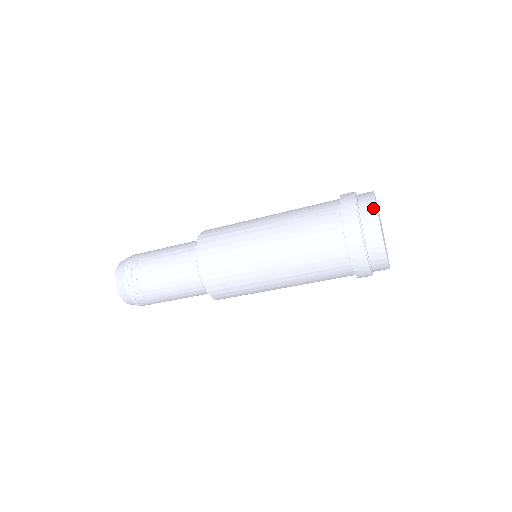
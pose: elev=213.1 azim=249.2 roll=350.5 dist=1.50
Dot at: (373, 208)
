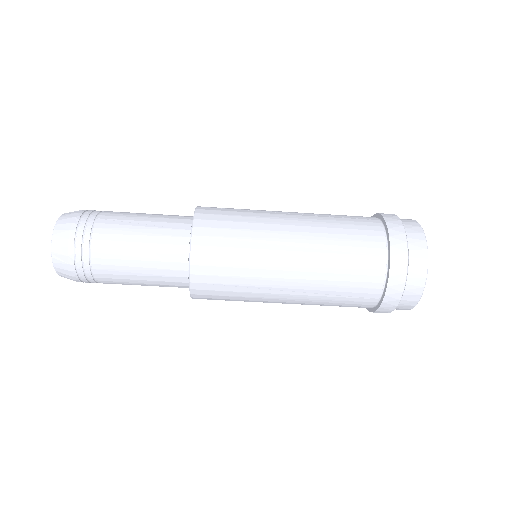
Dot at: (425, 262)
